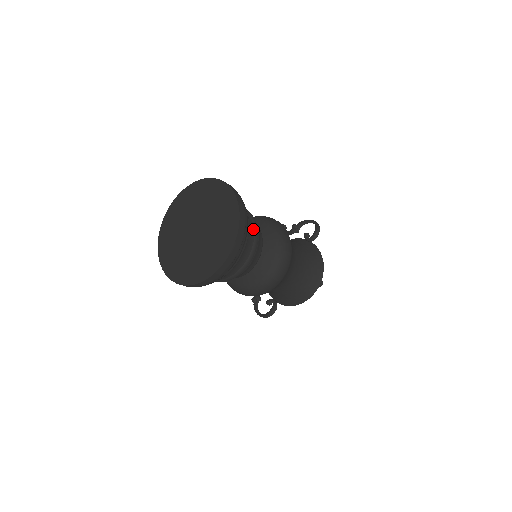
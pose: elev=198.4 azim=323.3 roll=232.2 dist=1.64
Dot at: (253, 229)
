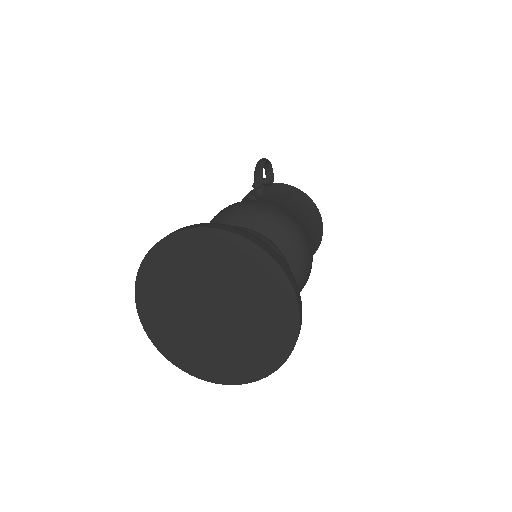
Dot at: occluded
